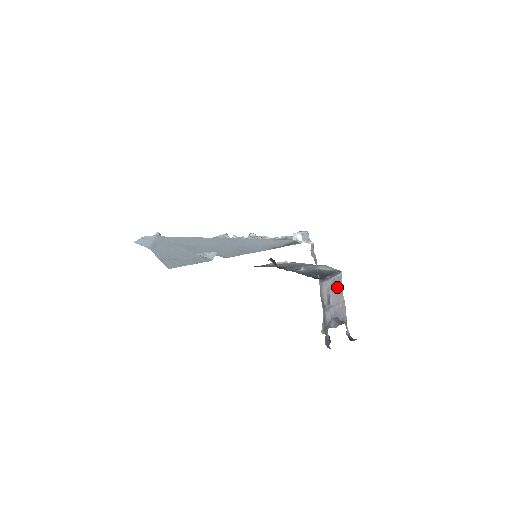
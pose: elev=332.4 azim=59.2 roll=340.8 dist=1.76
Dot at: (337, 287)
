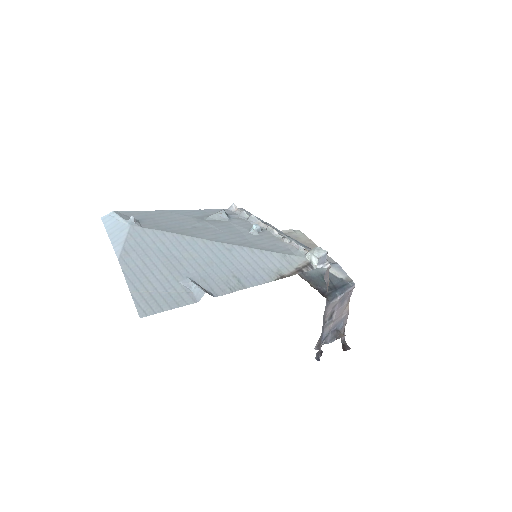
Dot at: (345, 299)
